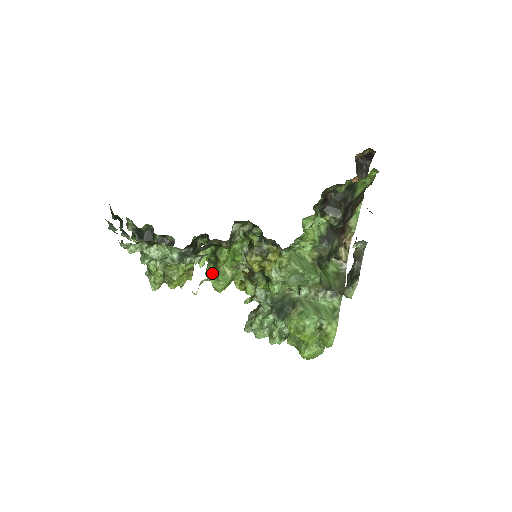
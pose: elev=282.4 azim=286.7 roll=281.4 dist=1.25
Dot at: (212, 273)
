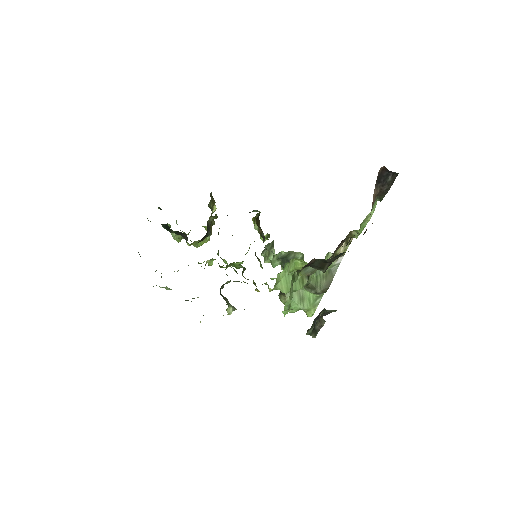
Dot at: occluded
